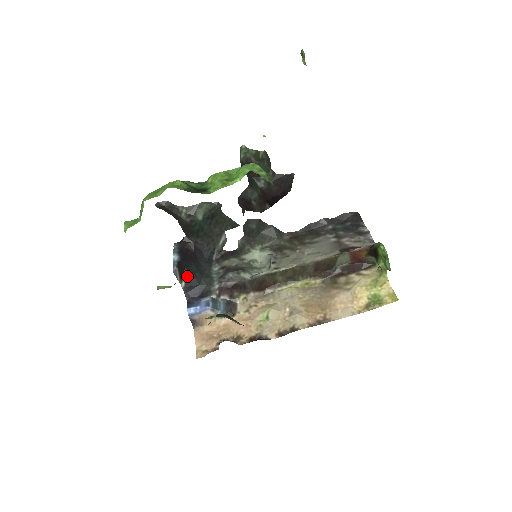
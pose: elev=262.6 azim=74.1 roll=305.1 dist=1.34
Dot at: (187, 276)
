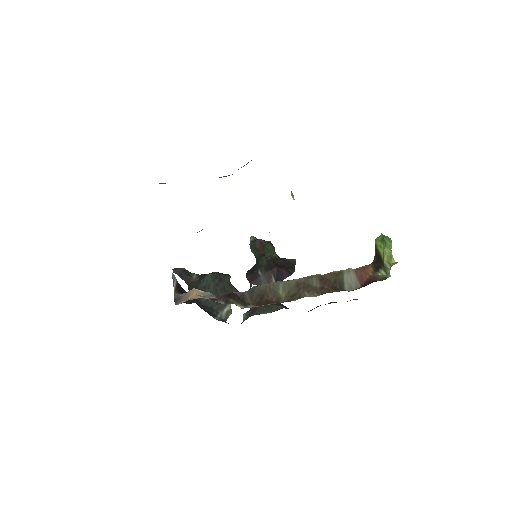
Dot at: occluded
